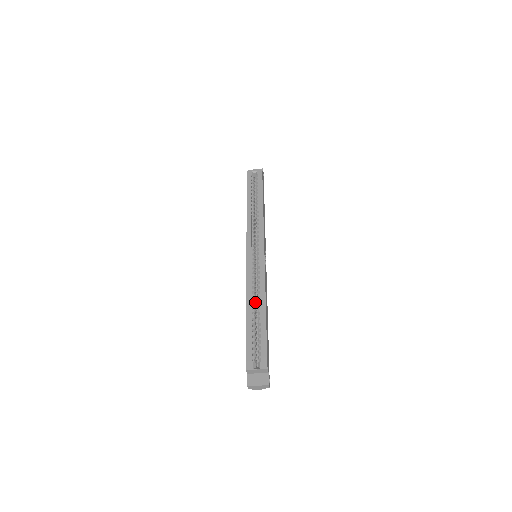
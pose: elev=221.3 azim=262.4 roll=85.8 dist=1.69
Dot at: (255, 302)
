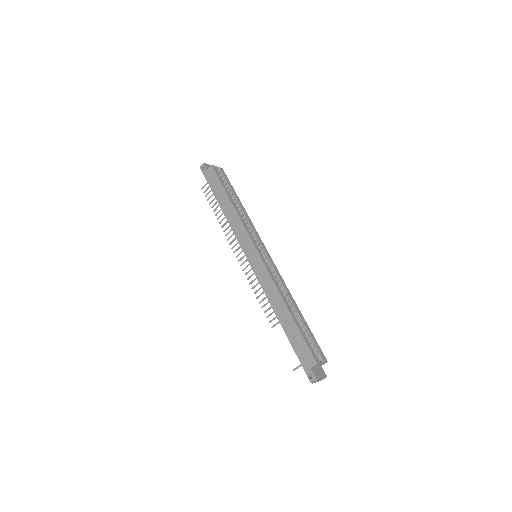
Dot at: occluded
